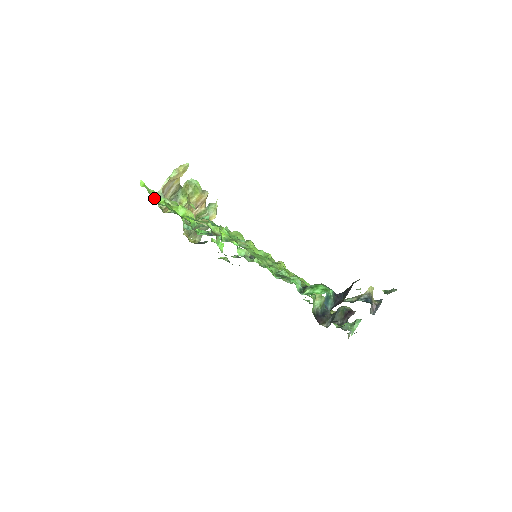
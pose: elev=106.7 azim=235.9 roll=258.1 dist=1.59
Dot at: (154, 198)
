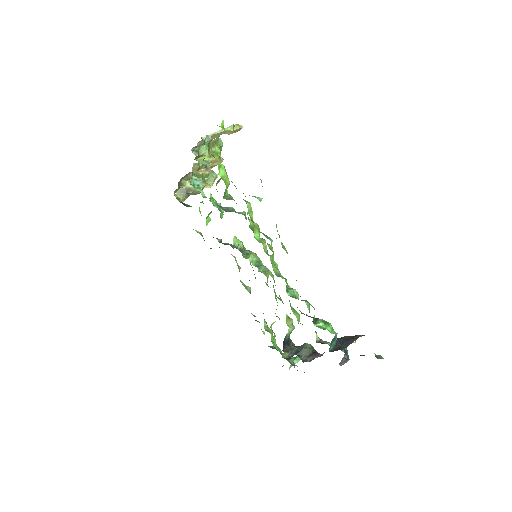
Dot at: occluded
